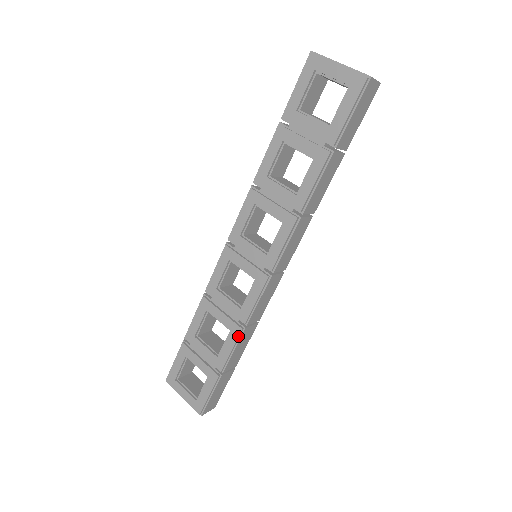
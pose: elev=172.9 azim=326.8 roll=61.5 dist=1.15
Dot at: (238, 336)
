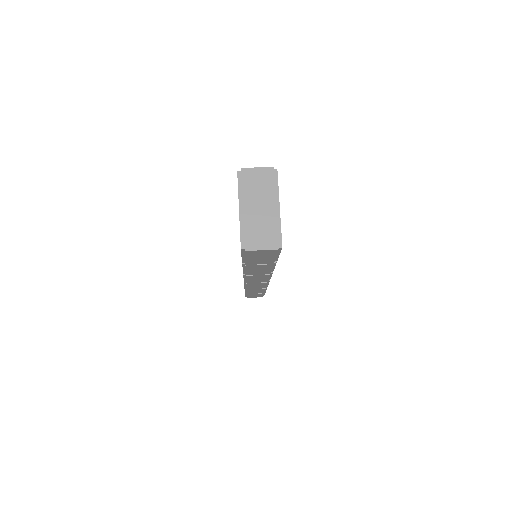
Dot at: occluded
